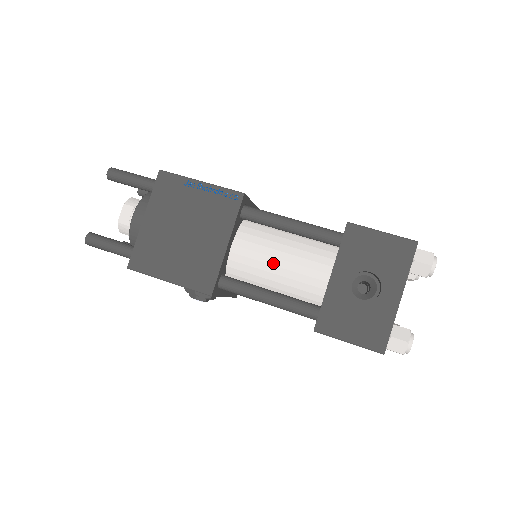
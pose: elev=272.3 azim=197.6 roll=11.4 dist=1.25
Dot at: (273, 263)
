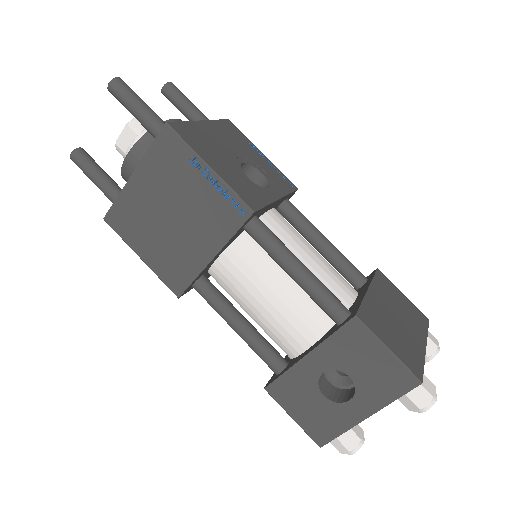
Dot at: (257, 298)
